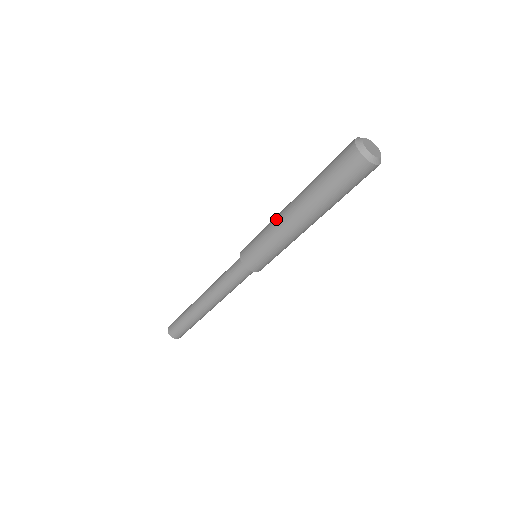
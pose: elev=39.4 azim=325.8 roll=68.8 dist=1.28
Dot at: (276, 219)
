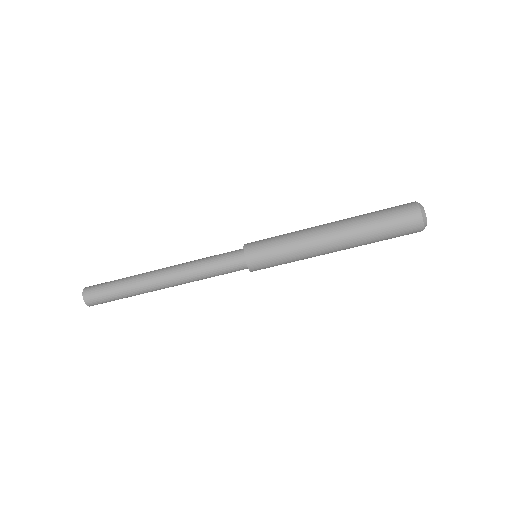
Dot at: (307, 232)
